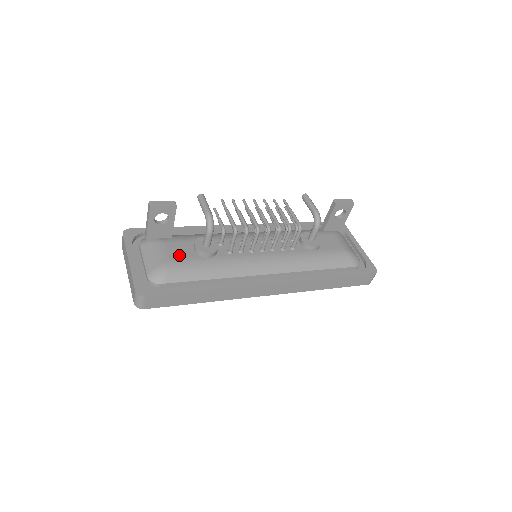
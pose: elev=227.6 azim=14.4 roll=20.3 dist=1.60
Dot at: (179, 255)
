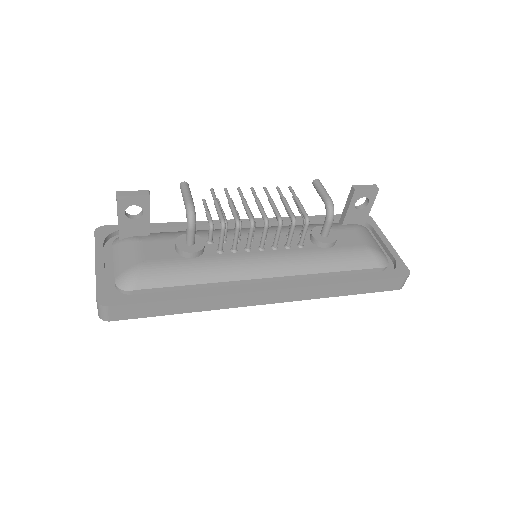
Dot at: (155, 255)
